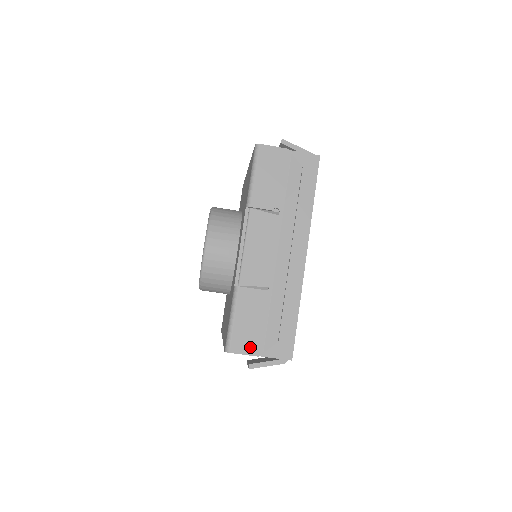
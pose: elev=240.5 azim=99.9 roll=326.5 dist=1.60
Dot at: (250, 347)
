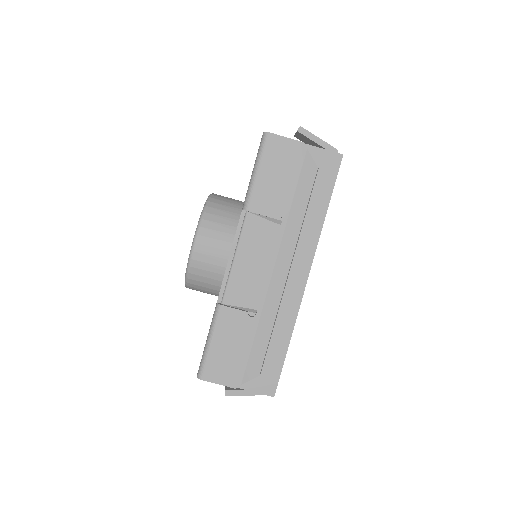
Dot at: (226, 376)
